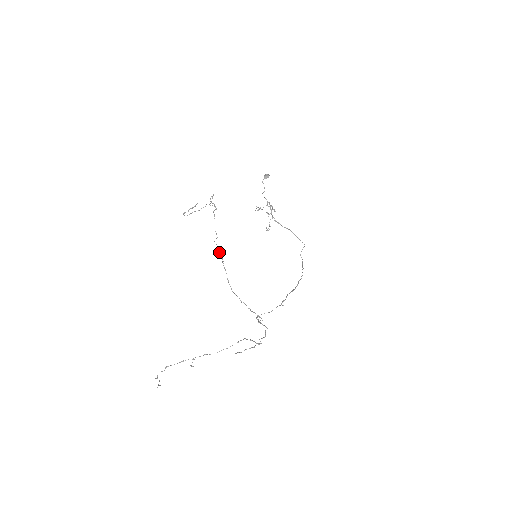
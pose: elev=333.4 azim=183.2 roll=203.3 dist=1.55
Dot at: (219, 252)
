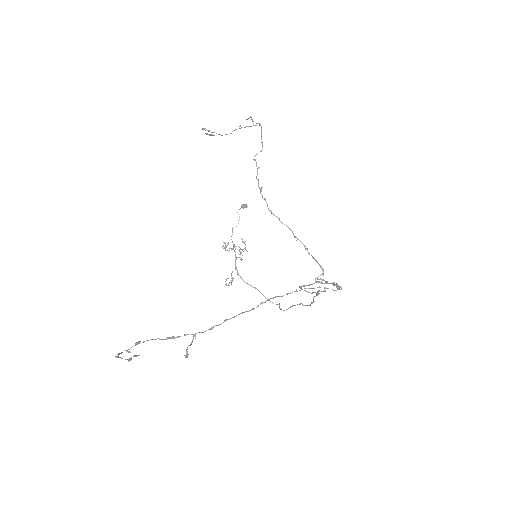
Dot at: occluded
